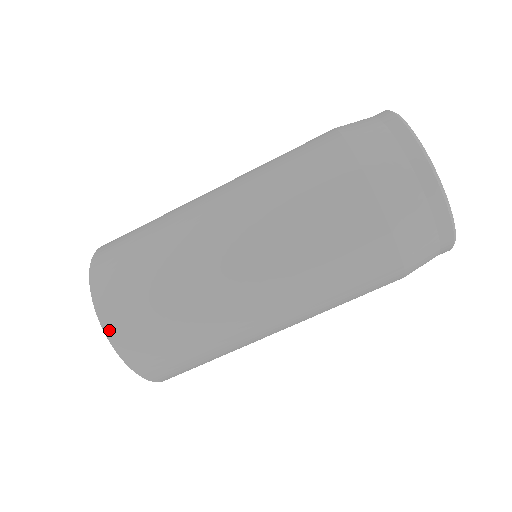
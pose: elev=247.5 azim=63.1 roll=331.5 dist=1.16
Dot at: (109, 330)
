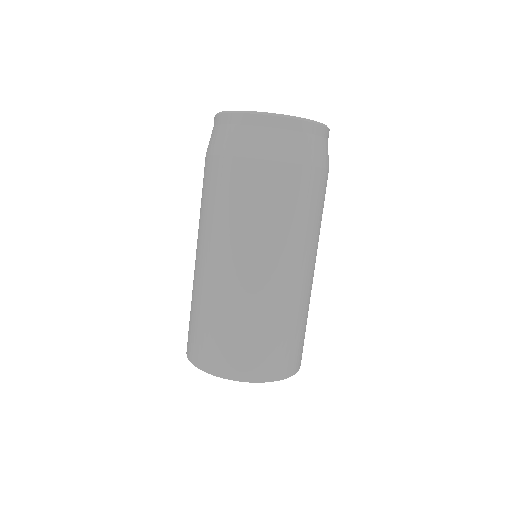
Dot at: (211, 371)
